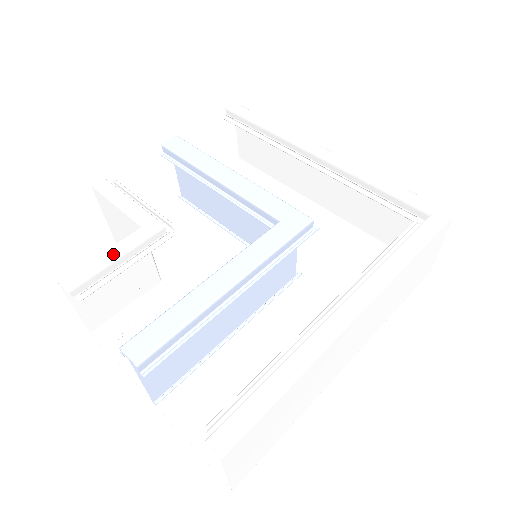
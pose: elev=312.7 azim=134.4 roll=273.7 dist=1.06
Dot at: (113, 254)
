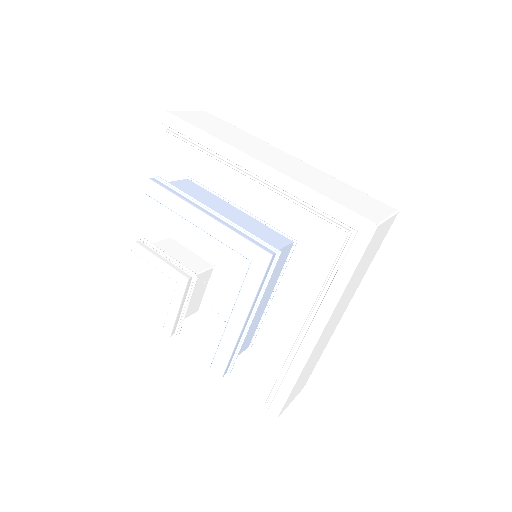
Dot at: (175, 309)
